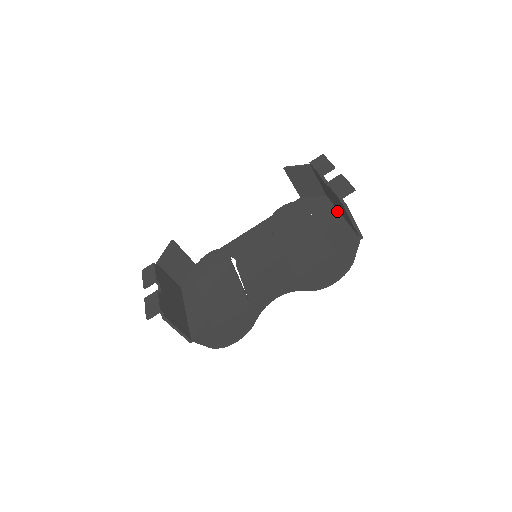
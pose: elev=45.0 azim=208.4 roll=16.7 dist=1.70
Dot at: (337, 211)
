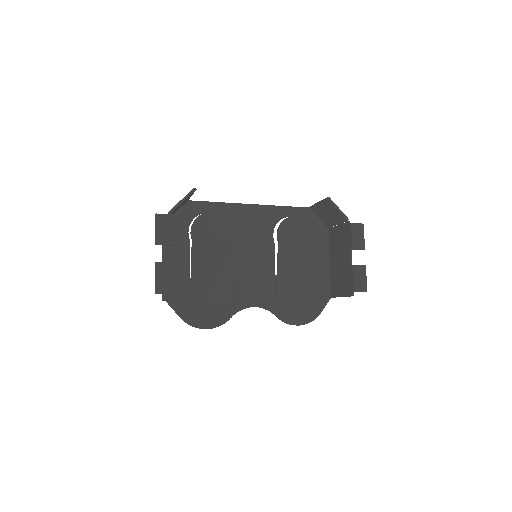
Dot at: (329, 255)
